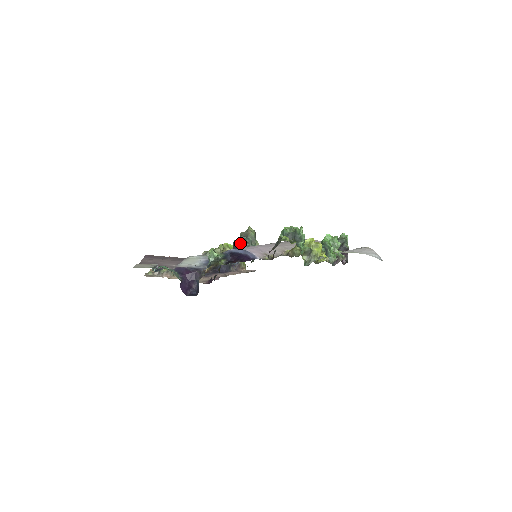
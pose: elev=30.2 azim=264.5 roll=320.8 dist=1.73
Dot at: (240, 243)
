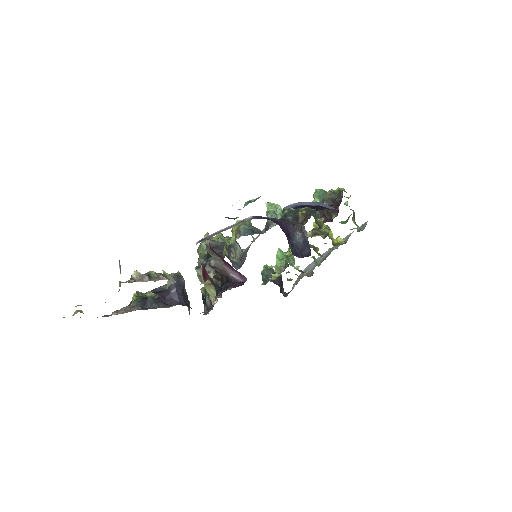
Dot at: occluded
